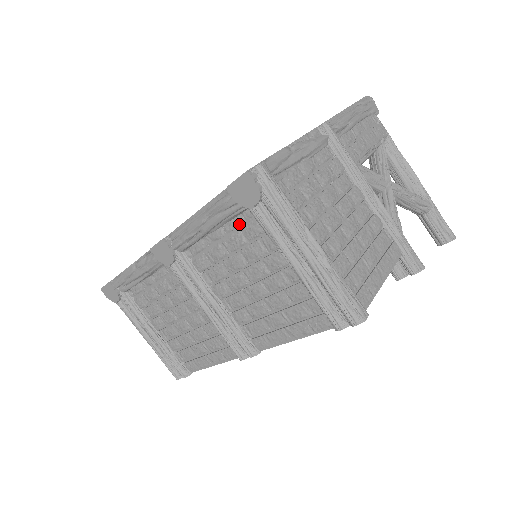
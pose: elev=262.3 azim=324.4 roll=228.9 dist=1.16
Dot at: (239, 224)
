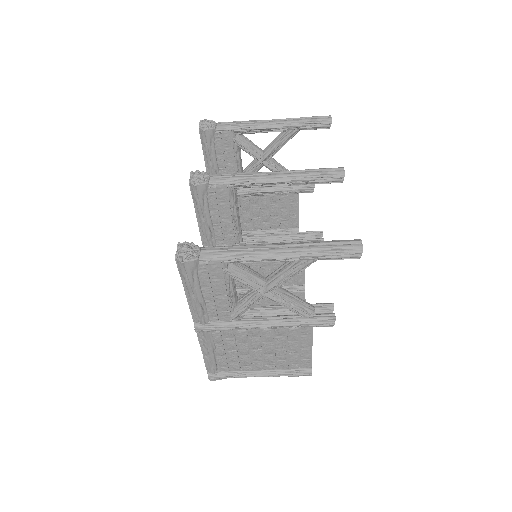
Dot at: occluded
